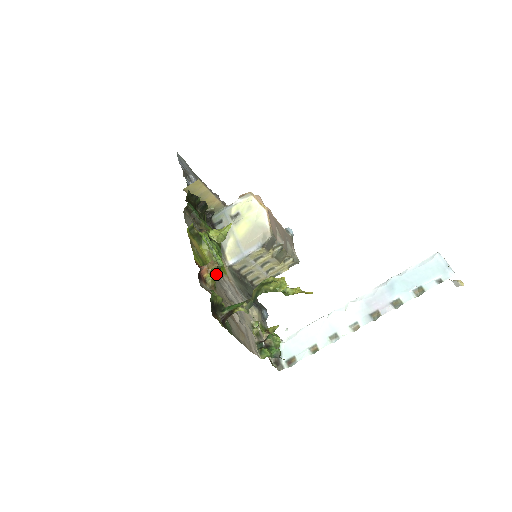
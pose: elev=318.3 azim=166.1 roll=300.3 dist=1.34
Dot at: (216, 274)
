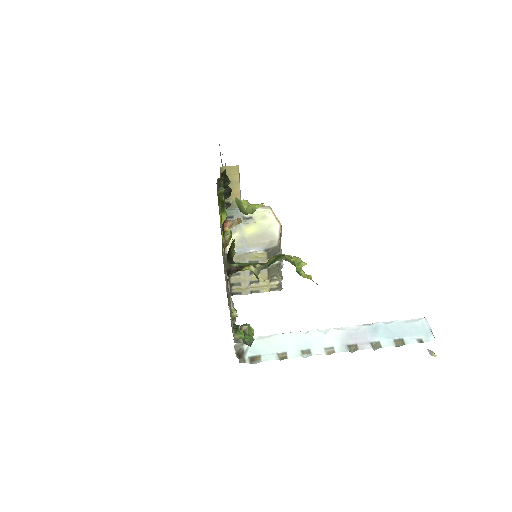
Dot at: occluded
